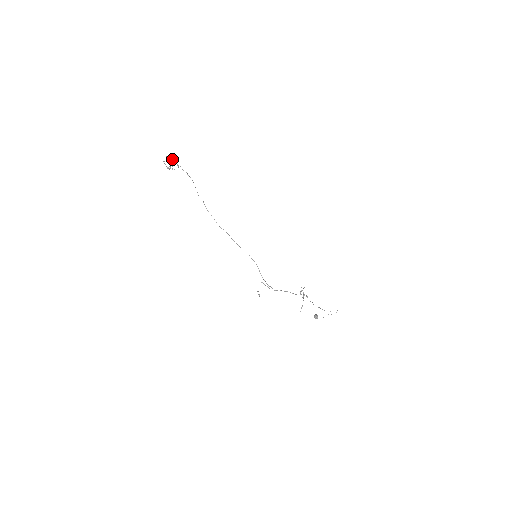
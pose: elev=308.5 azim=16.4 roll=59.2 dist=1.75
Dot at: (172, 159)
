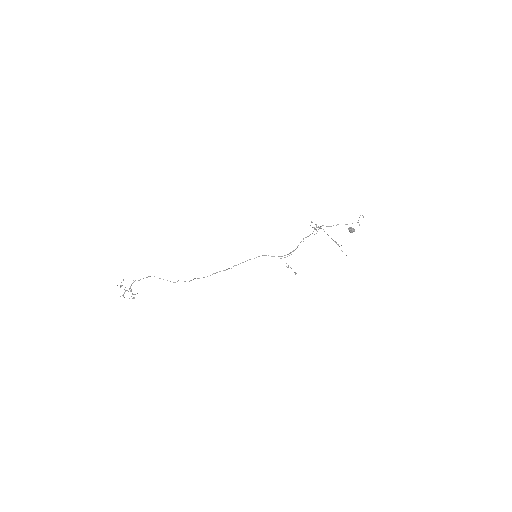
Dot at: occluded
